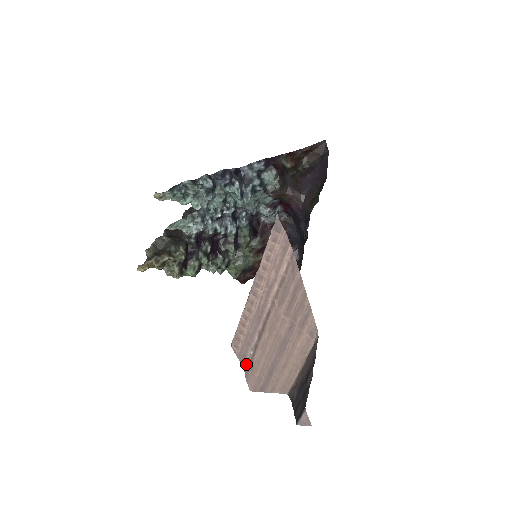
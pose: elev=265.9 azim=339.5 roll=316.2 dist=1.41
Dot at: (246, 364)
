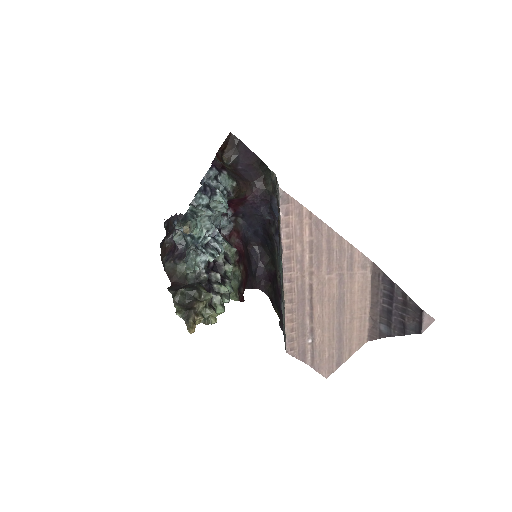
Dot at: (309, 358)
